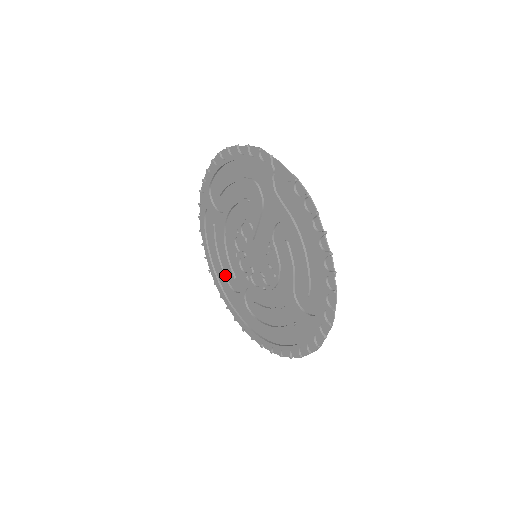
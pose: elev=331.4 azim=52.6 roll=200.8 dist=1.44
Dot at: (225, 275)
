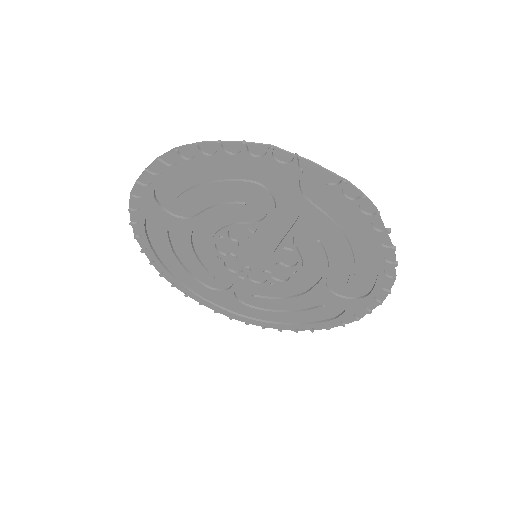
Dot at: (193, 276)
